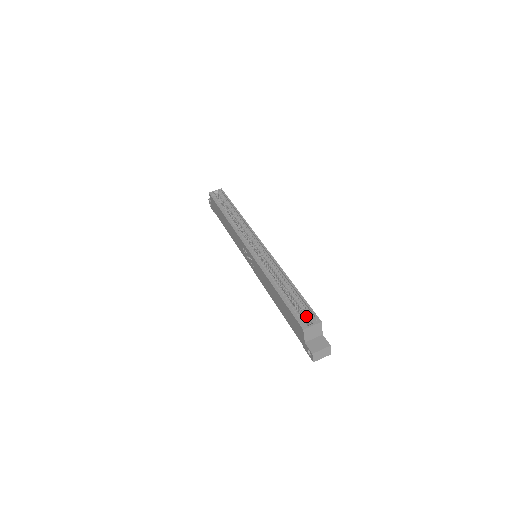
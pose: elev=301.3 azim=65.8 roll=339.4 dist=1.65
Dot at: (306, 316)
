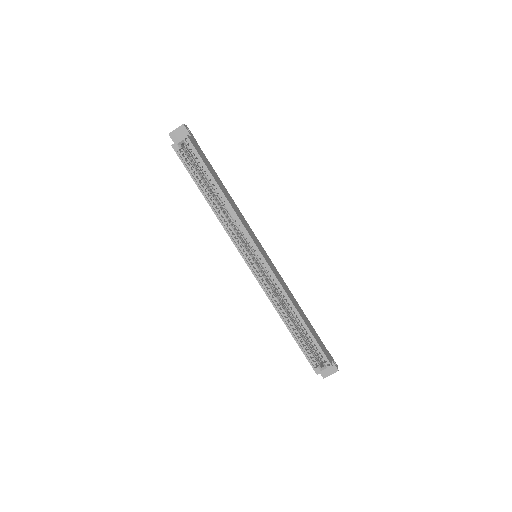
Dot at: (318, 356)
